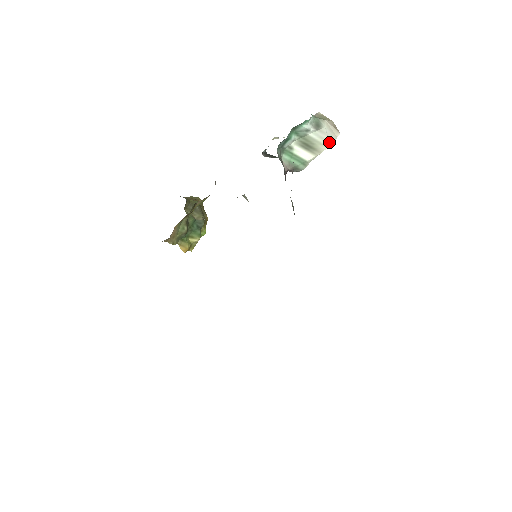
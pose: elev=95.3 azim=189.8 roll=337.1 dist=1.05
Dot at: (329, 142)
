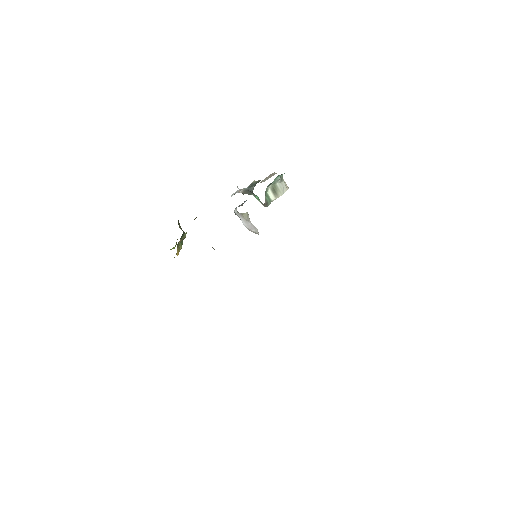
Dot at: (283, 192)
